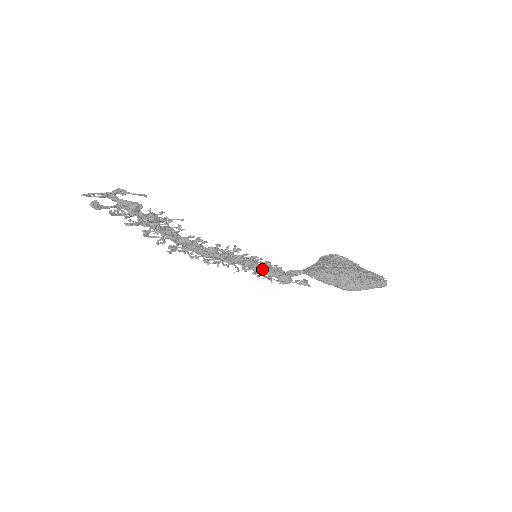
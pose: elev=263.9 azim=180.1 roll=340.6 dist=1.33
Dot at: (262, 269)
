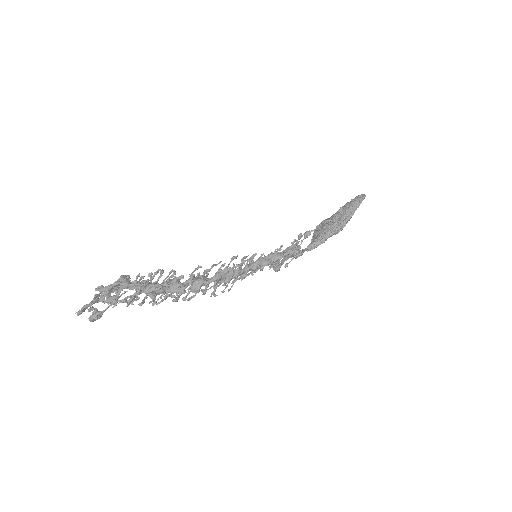
Dot at: (270, 258)
